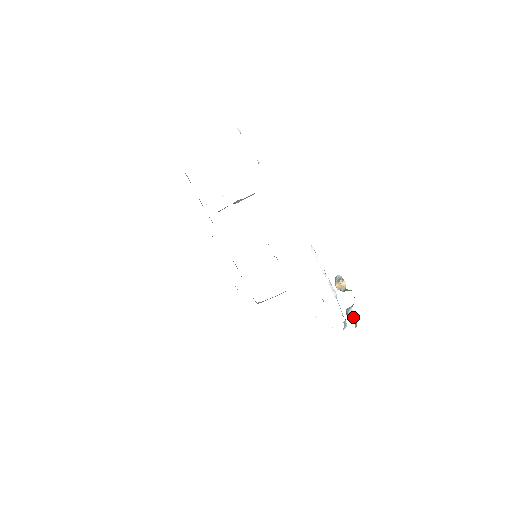
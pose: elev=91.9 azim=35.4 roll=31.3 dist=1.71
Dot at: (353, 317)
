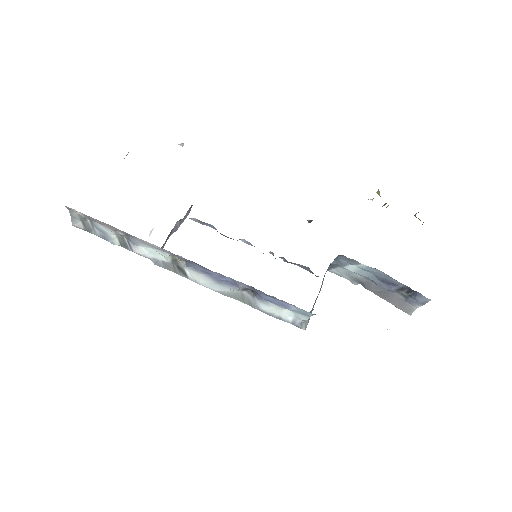
Dot at: occluded
